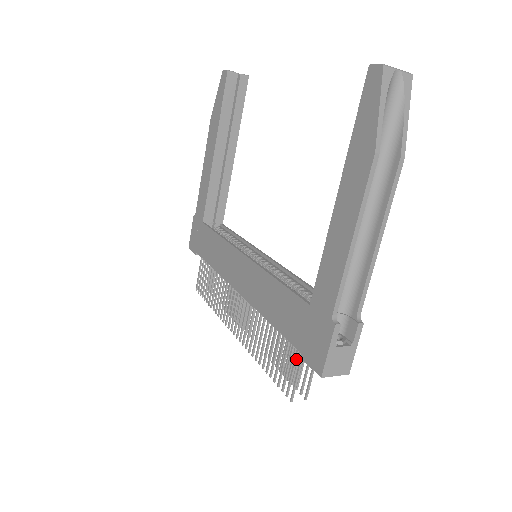
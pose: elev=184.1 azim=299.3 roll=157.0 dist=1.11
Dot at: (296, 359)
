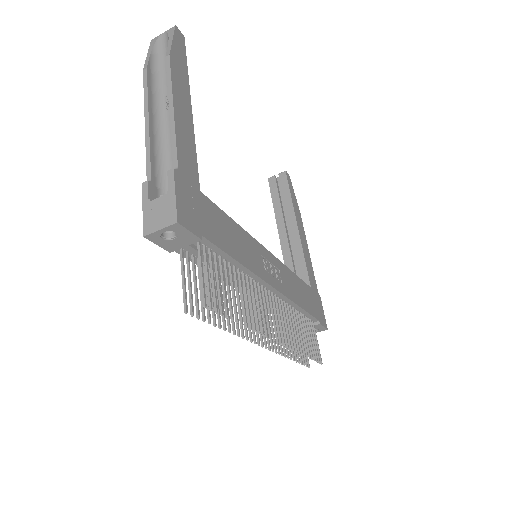
Dot at: (188, 268)
